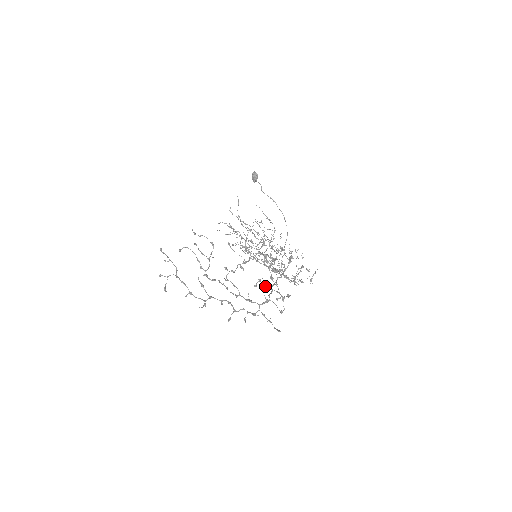
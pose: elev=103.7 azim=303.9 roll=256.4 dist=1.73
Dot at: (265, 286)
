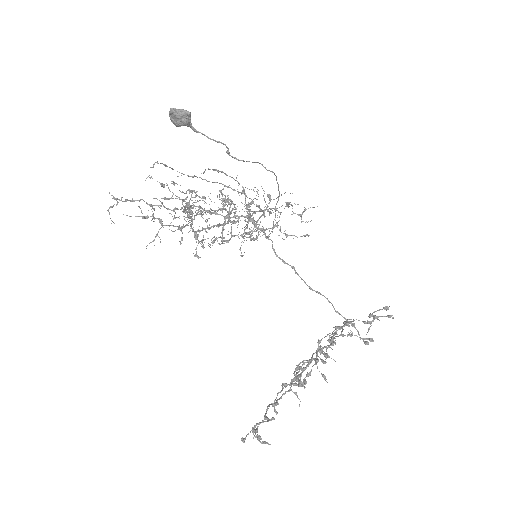
Dot at: occluded
